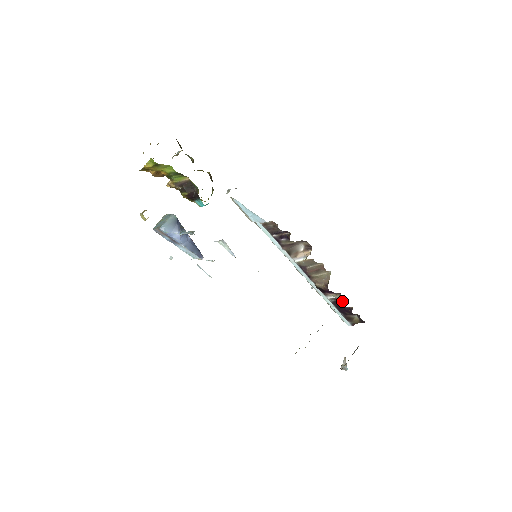
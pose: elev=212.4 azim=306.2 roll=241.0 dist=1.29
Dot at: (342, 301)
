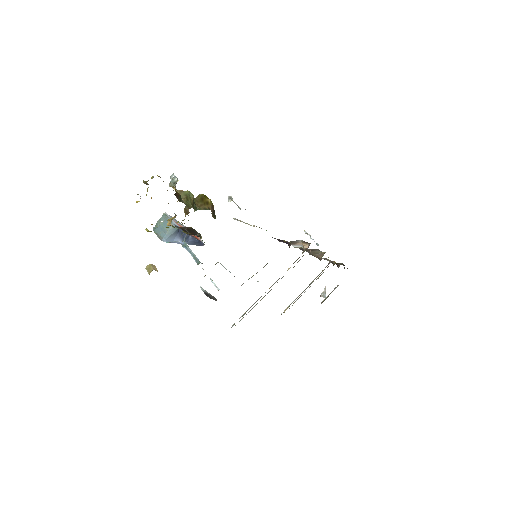
Dot at: (331, 261)
